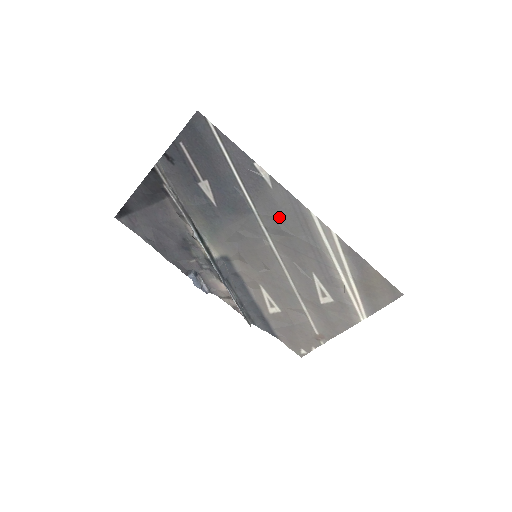
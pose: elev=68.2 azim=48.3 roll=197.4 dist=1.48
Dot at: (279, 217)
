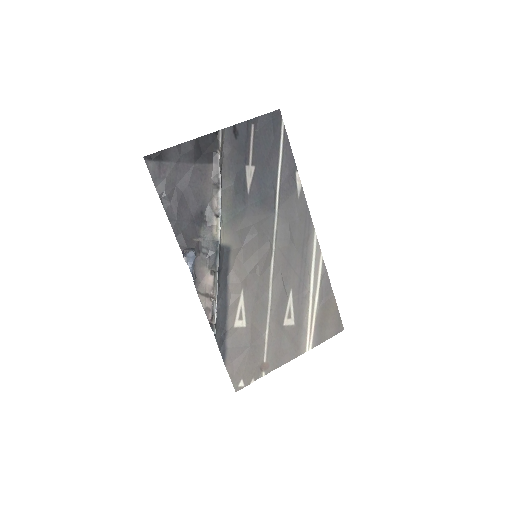
Dot at: (292, 225)
